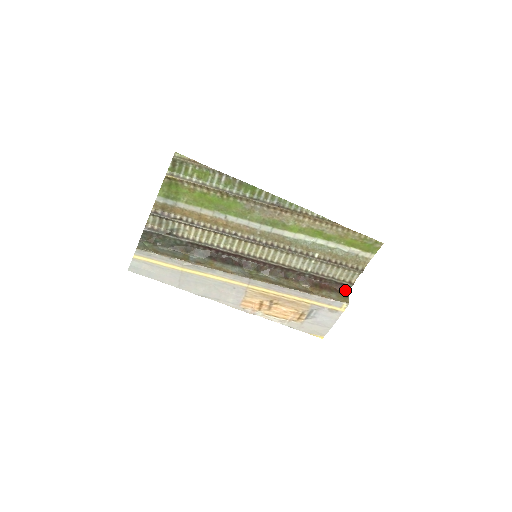
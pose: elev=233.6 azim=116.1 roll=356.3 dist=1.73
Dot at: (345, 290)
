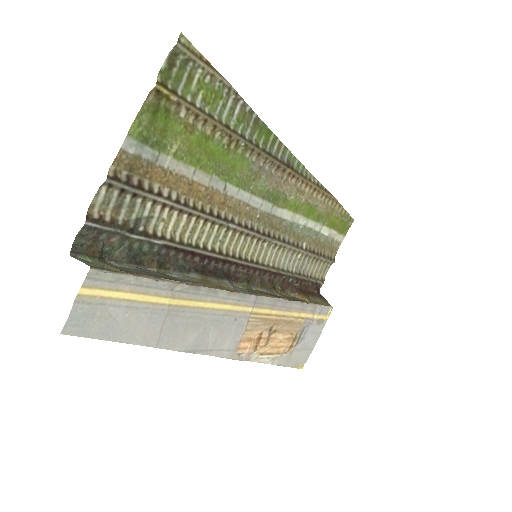
Dot at: (318, 292)
